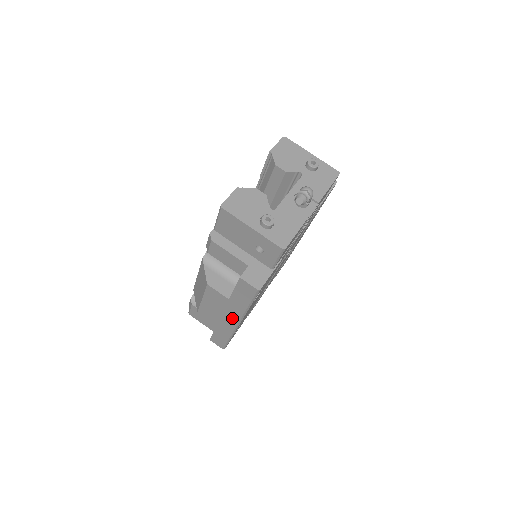
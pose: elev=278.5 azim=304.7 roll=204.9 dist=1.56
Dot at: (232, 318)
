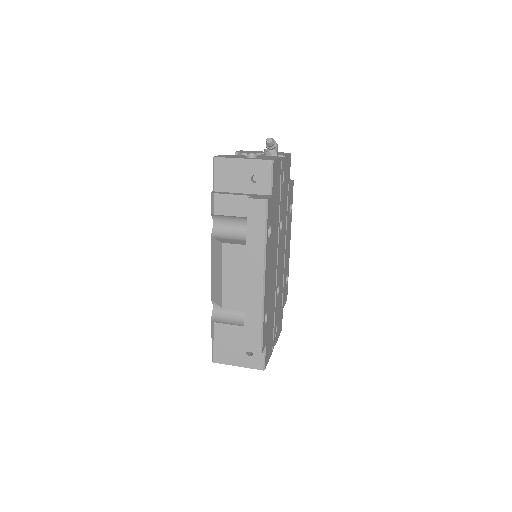
Dot at: (256, 276)
